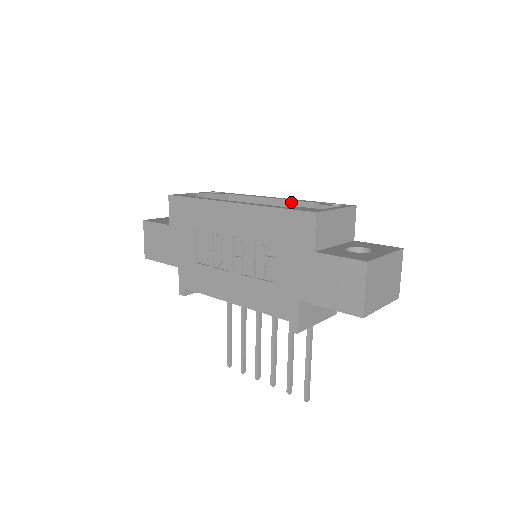
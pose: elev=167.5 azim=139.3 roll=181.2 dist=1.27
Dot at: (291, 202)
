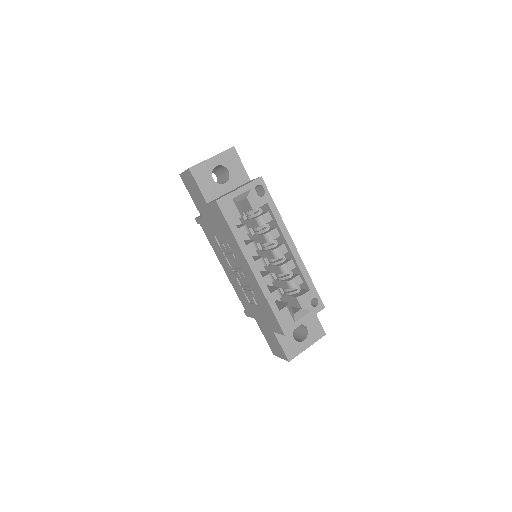
Dot at: (297, 266)
